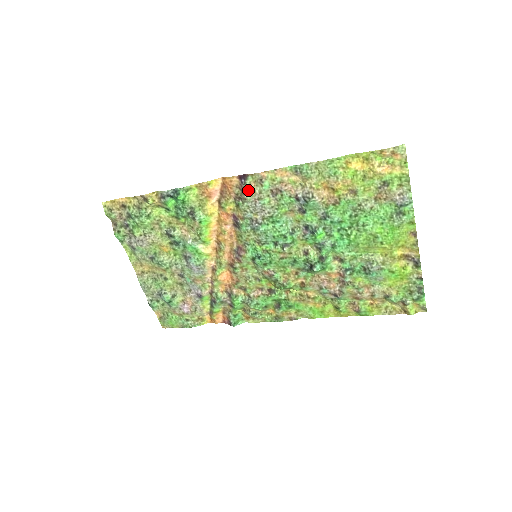
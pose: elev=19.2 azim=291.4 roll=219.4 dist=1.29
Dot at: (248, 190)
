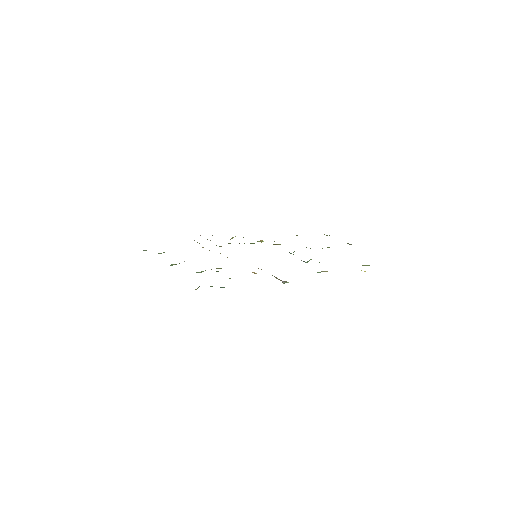
Dot at: occluded
